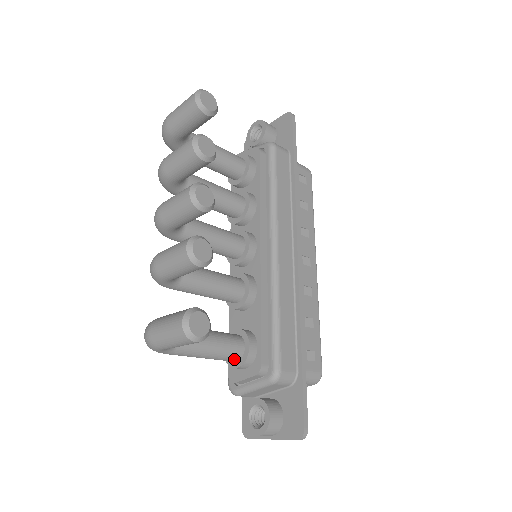
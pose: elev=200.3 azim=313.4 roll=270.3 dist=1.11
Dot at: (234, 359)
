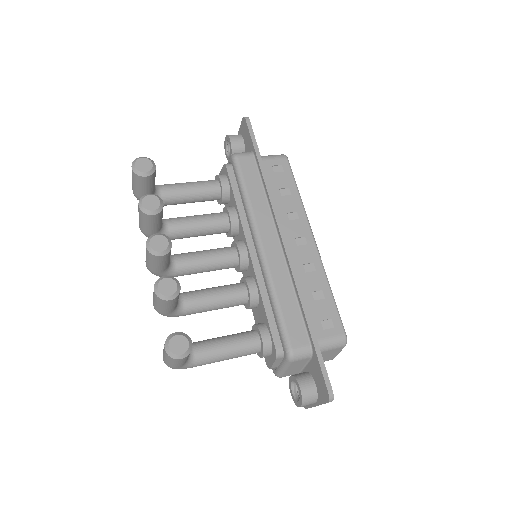
Dot at: (255, 351)
